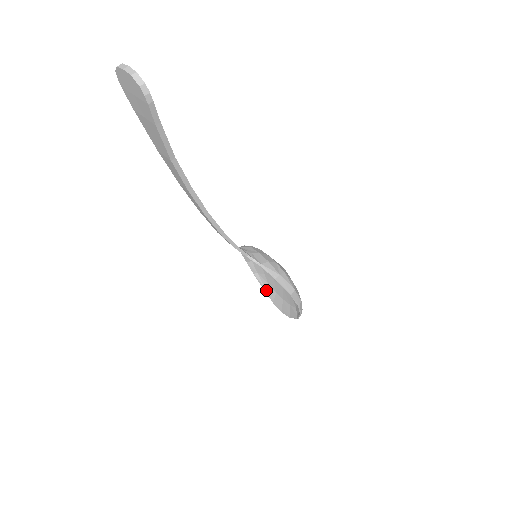
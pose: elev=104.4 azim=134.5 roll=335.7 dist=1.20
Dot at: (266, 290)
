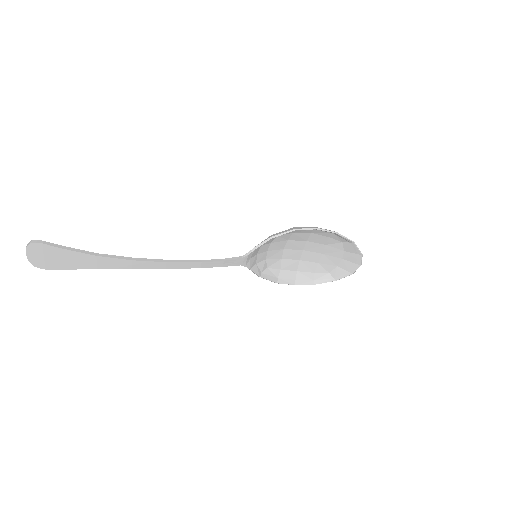
Dot at: (337, 278)
